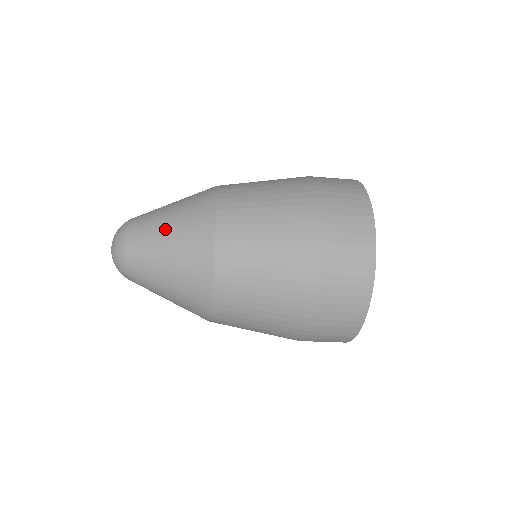
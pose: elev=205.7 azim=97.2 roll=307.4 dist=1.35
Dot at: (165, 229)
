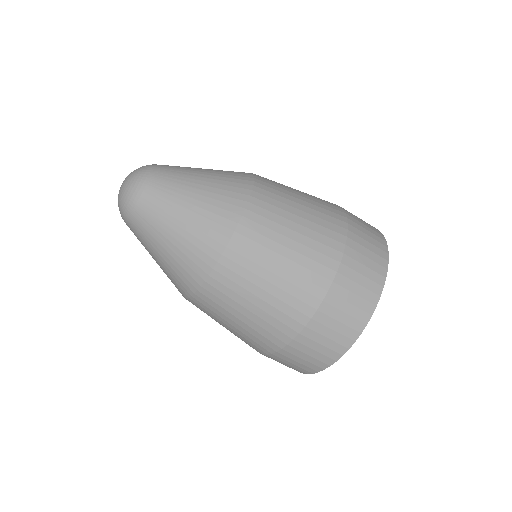
Dot at: occluded
